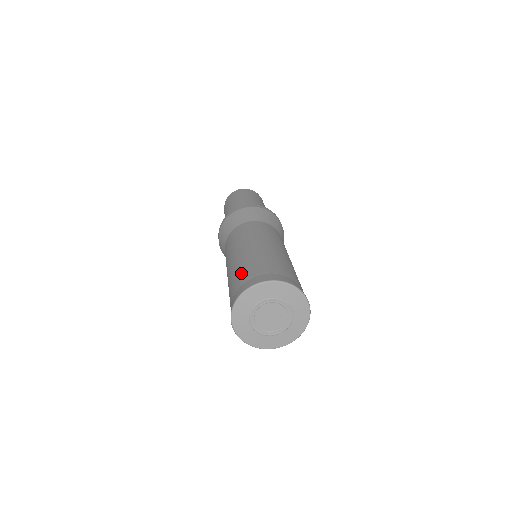
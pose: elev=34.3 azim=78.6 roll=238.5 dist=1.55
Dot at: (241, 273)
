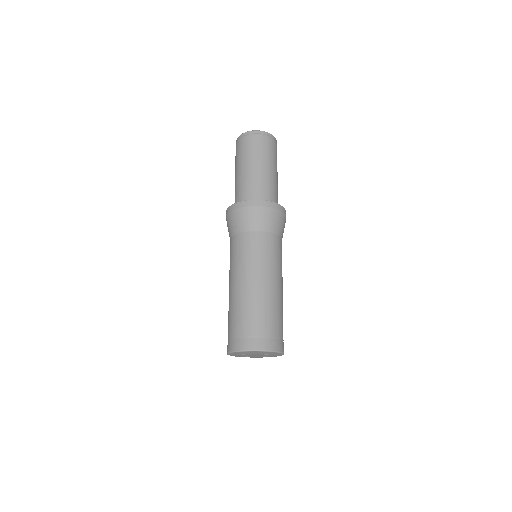
Dot at: (231, 323)
